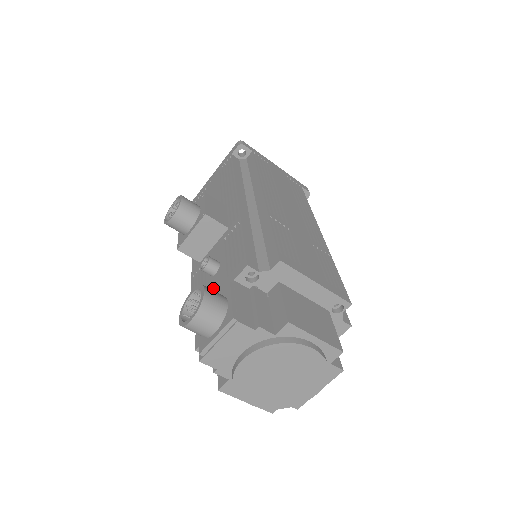
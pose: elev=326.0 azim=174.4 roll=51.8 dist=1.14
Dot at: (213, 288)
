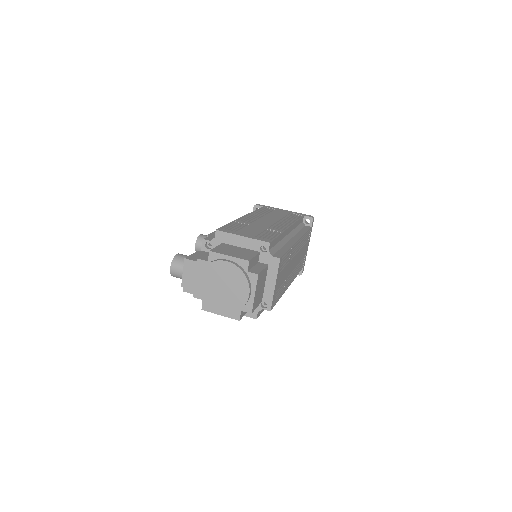
Dot at: occluded
